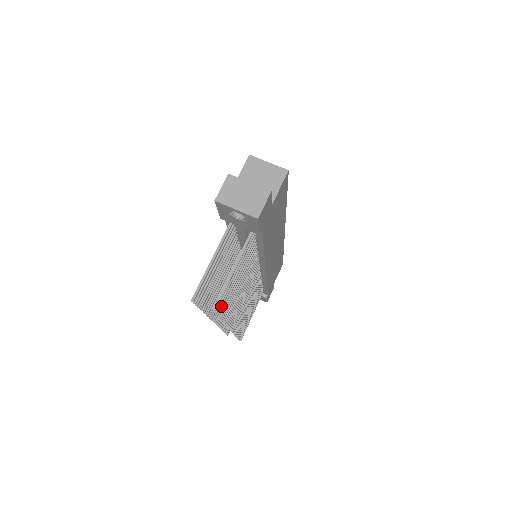
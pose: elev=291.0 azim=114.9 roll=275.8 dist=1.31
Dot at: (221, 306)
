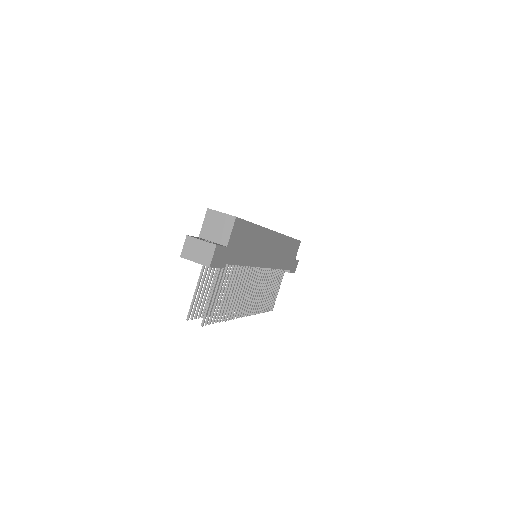
Dot at: (211, 318)
